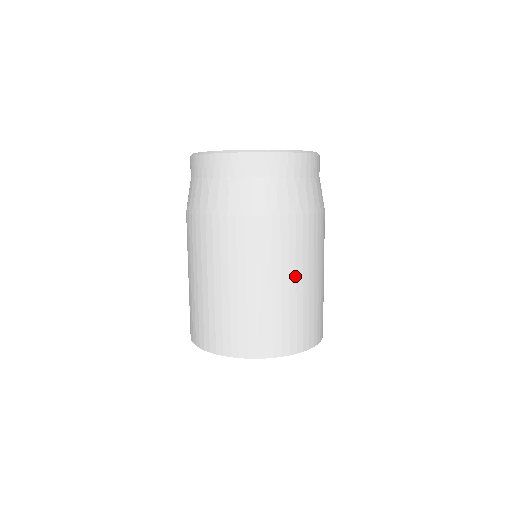
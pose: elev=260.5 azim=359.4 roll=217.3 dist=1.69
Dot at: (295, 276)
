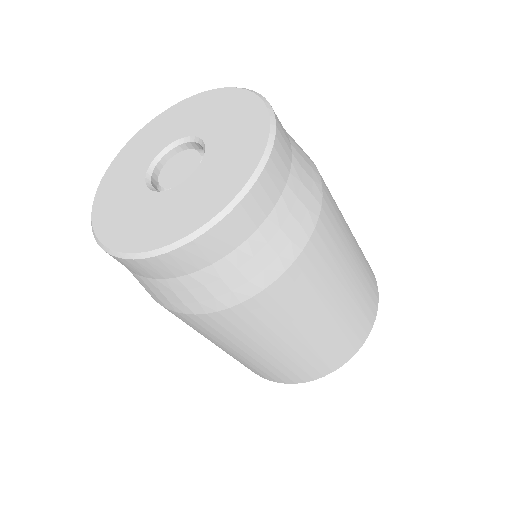
Dot at: (260, 347)
